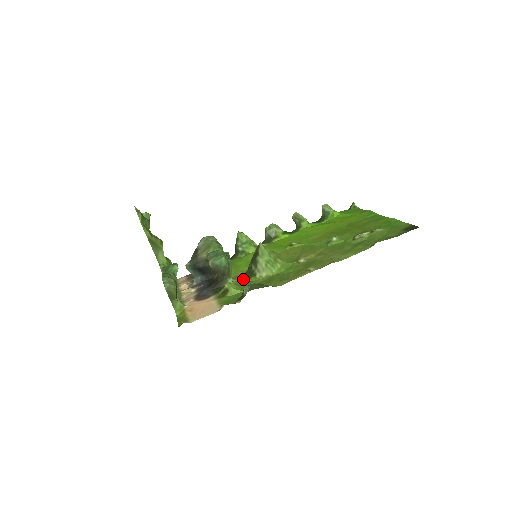
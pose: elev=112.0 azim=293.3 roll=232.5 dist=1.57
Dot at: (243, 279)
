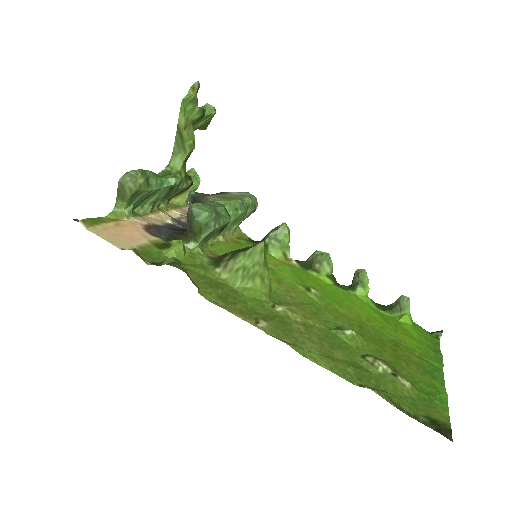
Dot at: (208, 258)
